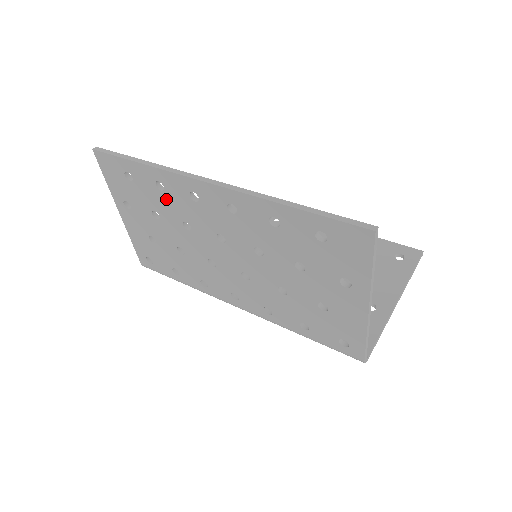
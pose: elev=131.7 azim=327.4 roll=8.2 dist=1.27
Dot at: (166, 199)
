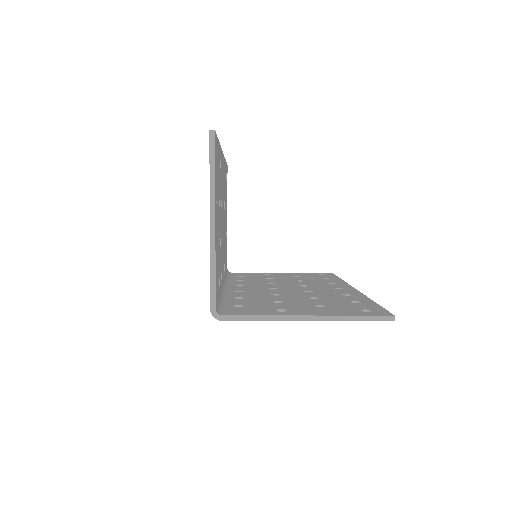
Dot at: occluded
